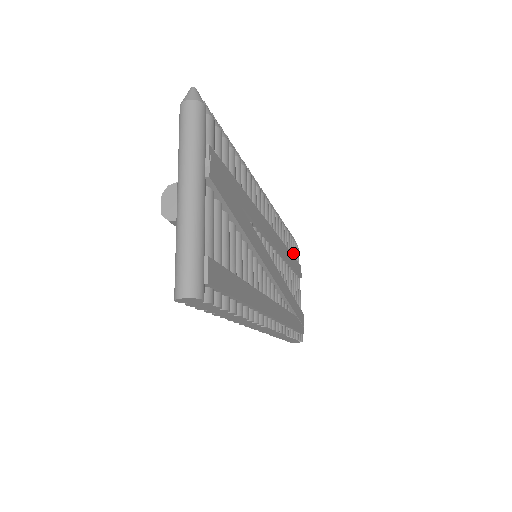
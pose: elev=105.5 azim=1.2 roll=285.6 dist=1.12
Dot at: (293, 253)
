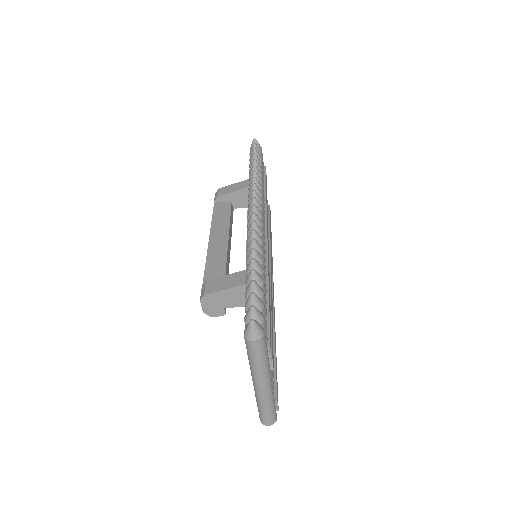
Dot at: occluded
